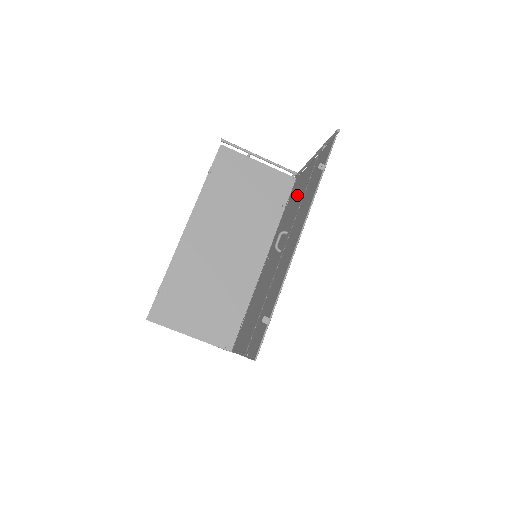
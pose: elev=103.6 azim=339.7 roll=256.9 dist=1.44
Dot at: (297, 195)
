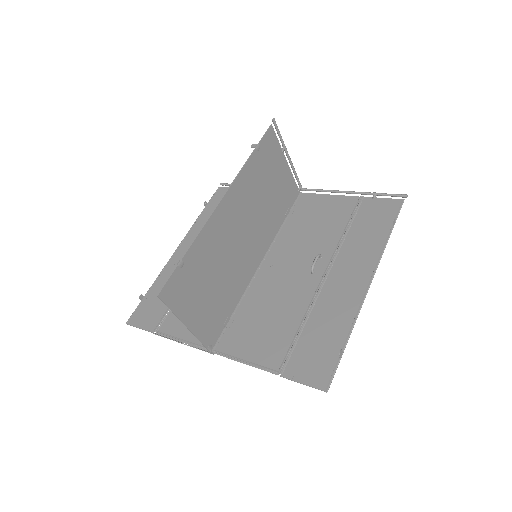
Dot at: (322, 219)
